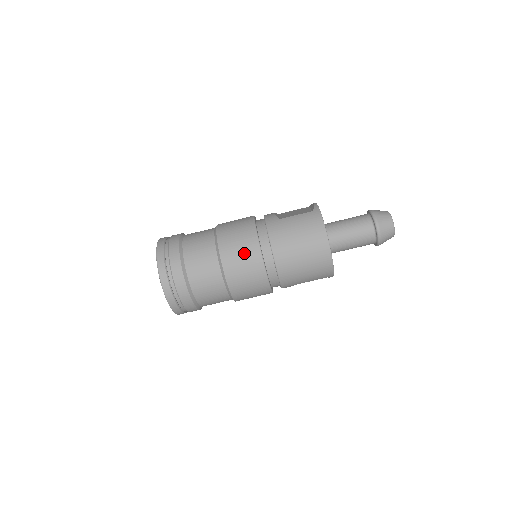
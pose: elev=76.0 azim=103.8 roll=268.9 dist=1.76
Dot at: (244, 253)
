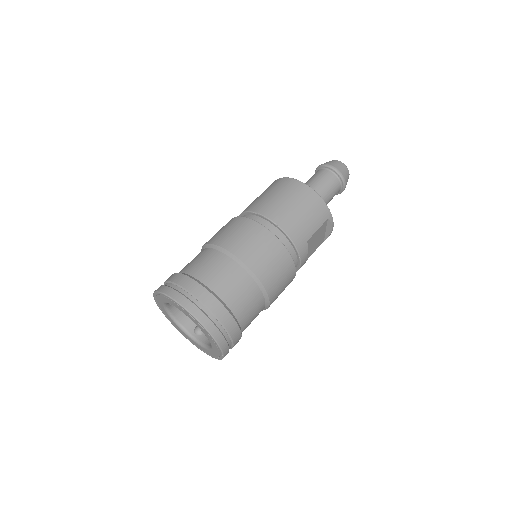
Dot at: (236, 229)
